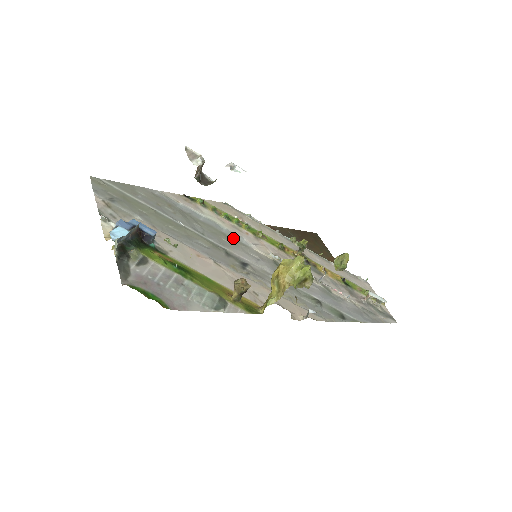
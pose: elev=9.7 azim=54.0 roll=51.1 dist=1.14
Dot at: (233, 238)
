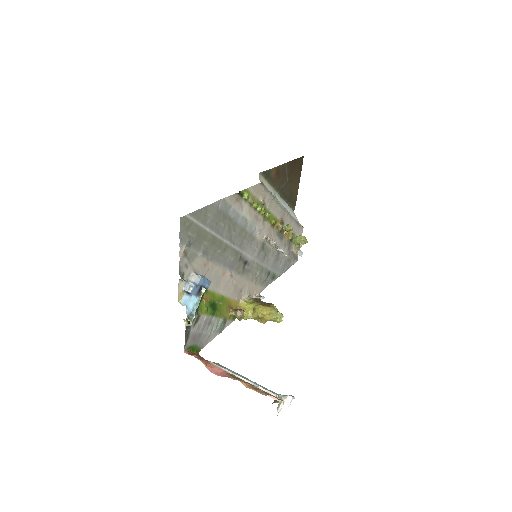
Dot at: (250, 234)
